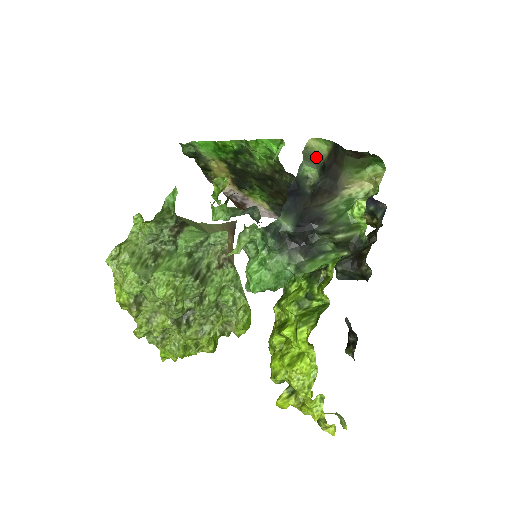
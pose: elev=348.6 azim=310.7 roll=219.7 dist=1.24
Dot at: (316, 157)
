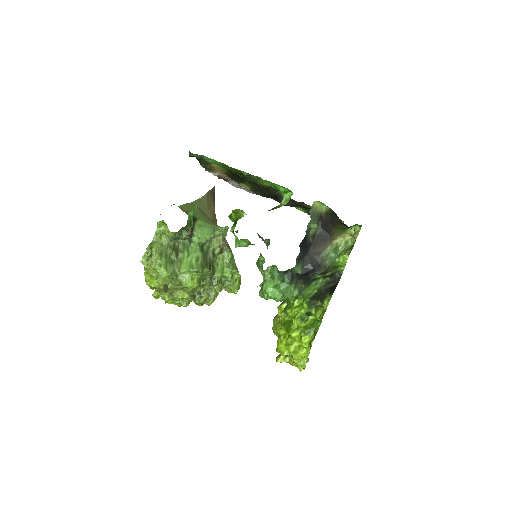
Dot at: (318, 214)
